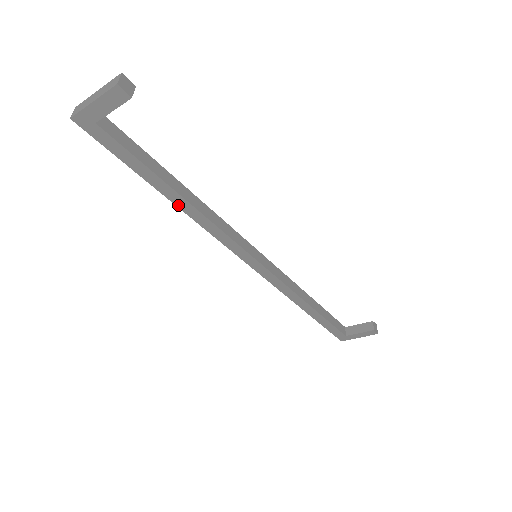
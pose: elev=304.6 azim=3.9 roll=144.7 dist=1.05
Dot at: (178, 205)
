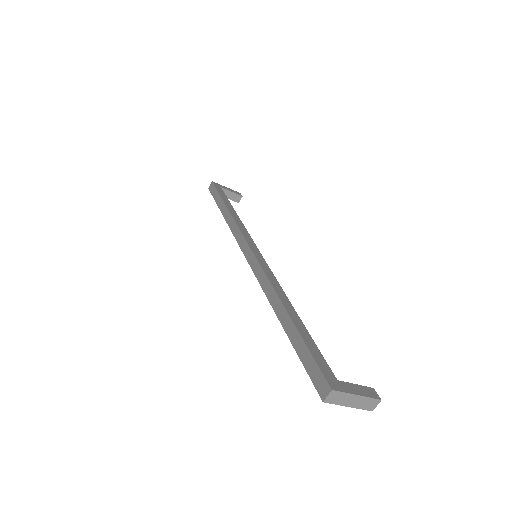
Dot at: (277, 313)
